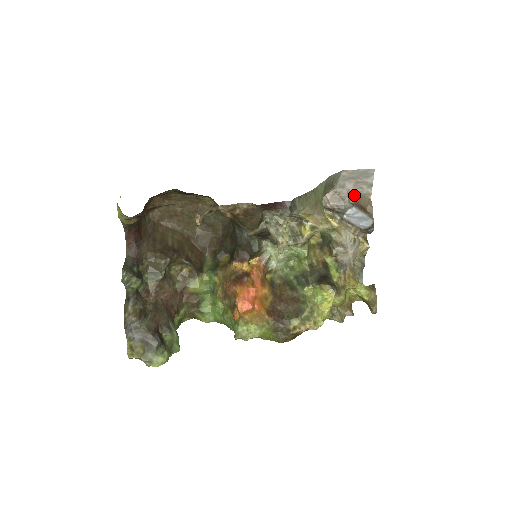
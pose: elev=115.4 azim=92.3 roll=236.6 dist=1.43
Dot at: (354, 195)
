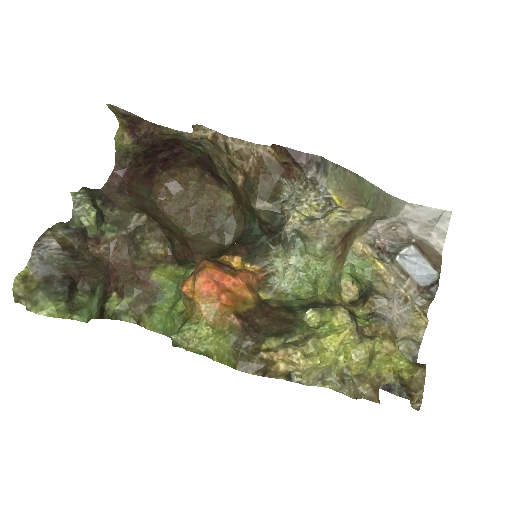
Dot at: (417, 240)
